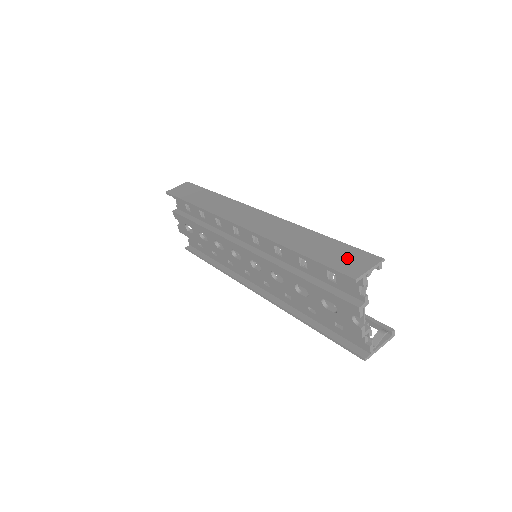
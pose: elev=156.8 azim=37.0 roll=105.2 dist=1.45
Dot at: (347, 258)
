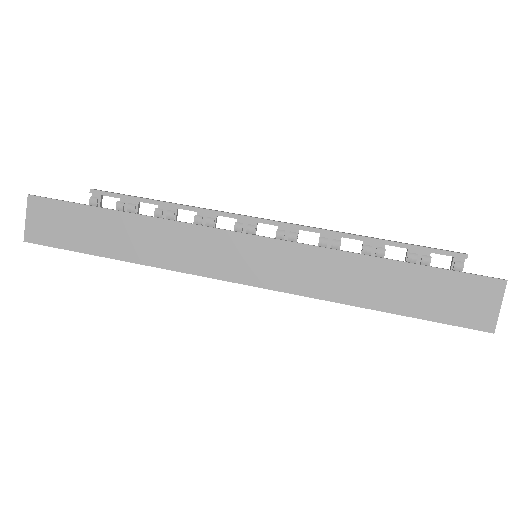
Dot at: (459, 298)
